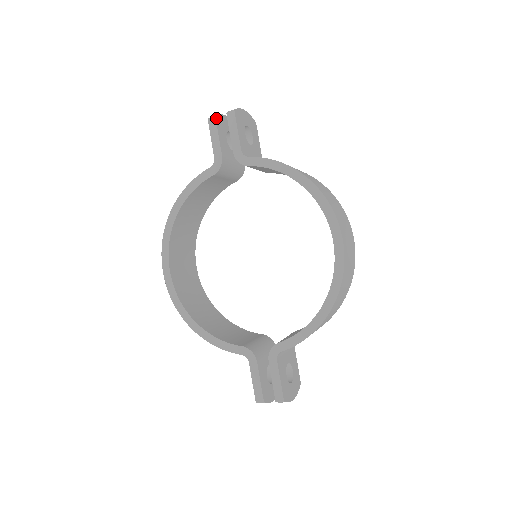
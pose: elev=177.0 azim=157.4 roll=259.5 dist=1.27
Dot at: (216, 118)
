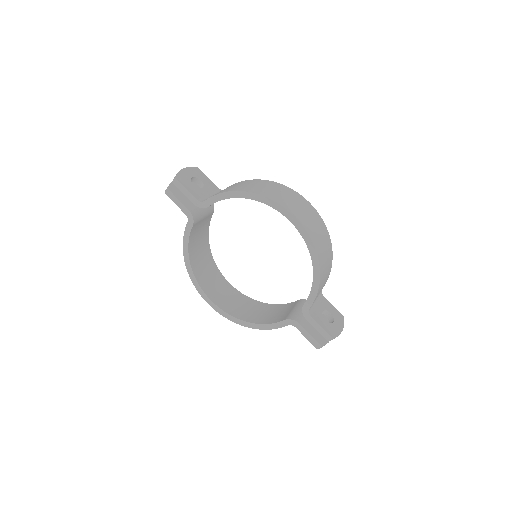
Dot at: (169, 189)
